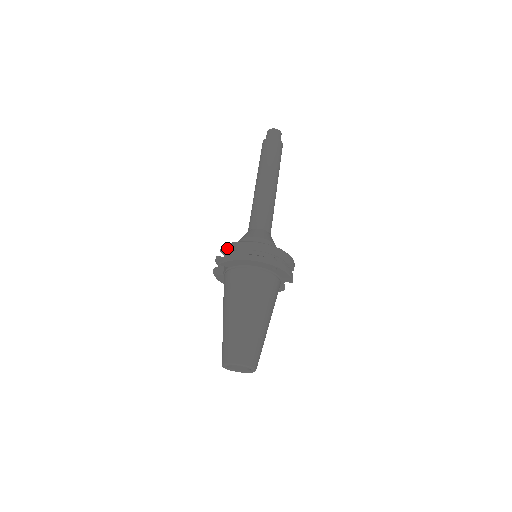
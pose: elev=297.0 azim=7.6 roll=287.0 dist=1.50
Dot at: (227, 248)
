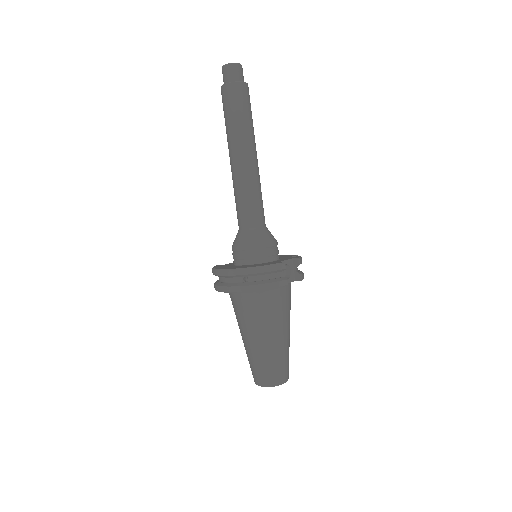
Dot at: occluded
